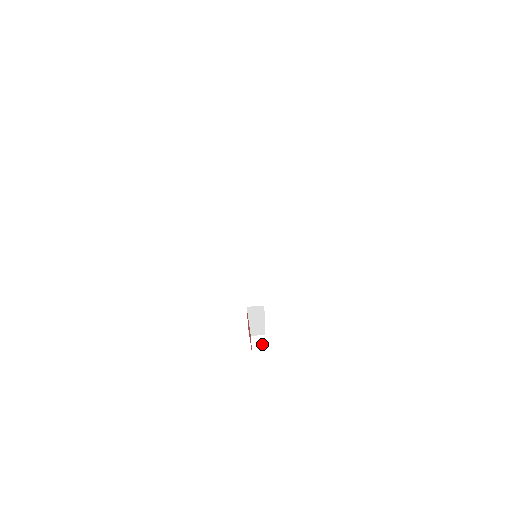
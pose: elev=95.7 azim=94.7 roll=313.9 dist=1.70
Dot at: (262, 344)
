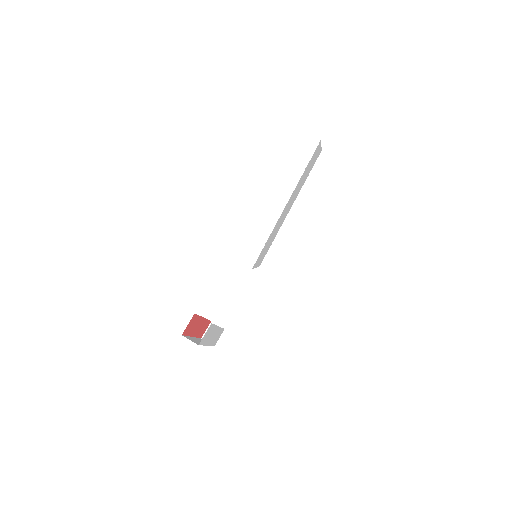
Dot at: occluded
